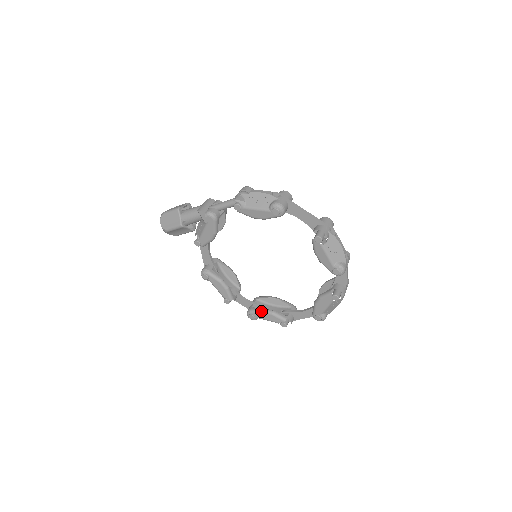
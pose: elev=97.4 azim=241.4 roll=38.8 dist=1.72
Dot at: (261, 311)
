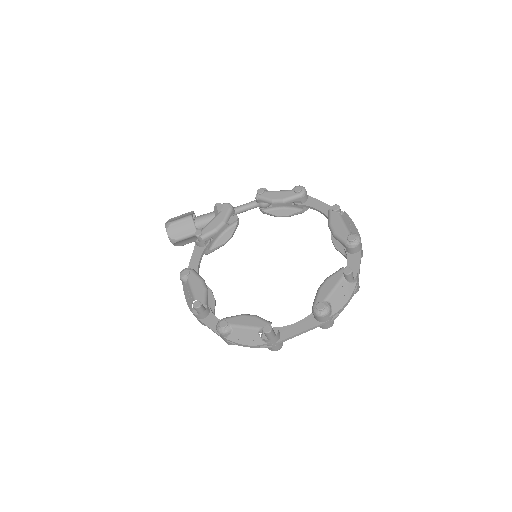
Dot at: occluded
